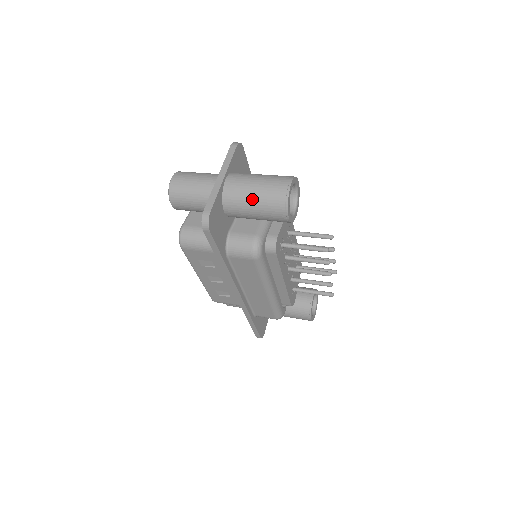
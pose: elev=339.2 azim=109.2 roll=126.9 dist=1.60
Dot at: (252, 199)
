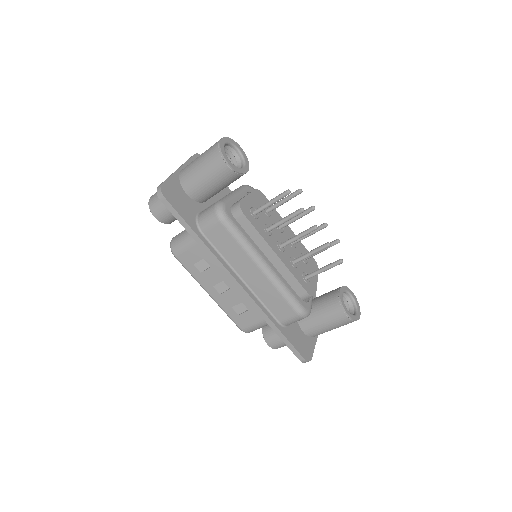
Dot at: (198, 166)
